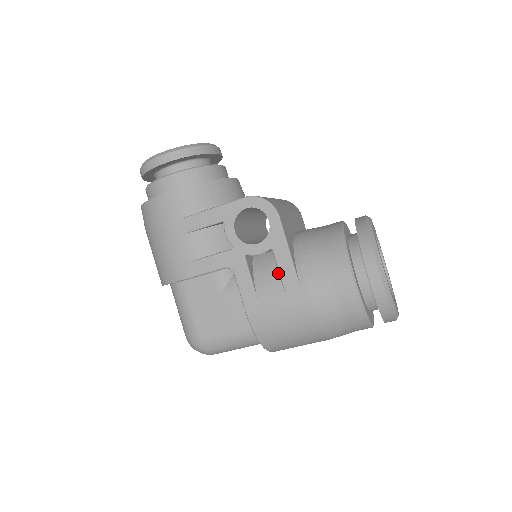
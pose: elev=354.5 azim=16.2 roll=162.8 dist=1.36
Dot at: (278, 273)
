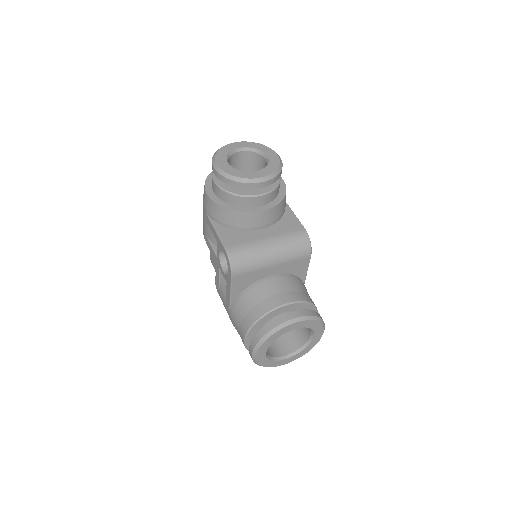
Dot at: occluded
